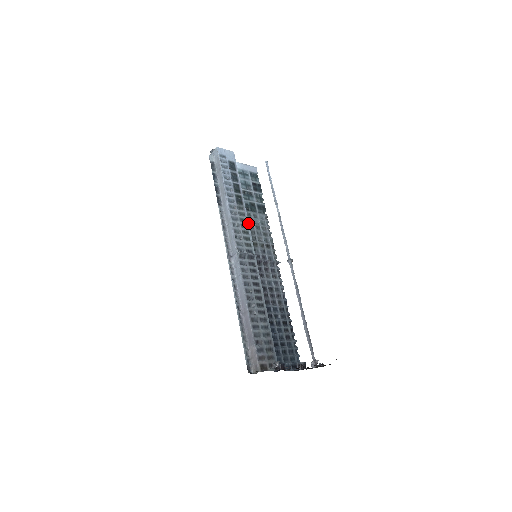
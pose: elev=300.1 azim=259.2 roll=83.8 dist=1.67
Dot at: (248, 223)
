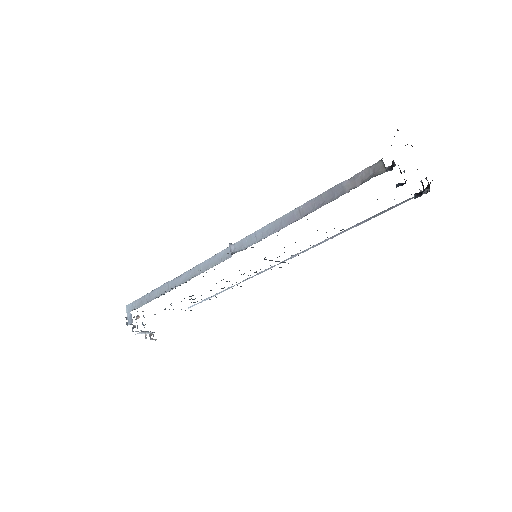
Dot at: occluded
